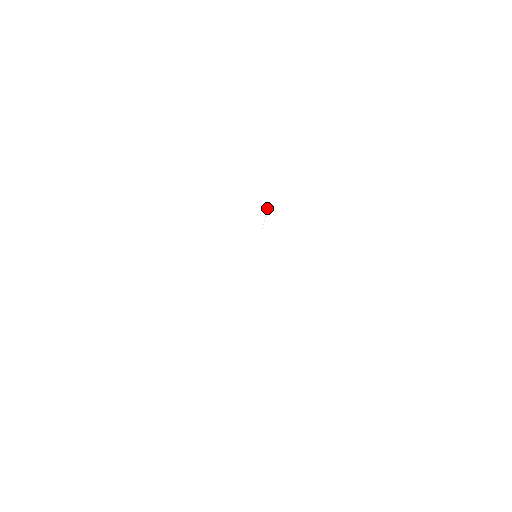
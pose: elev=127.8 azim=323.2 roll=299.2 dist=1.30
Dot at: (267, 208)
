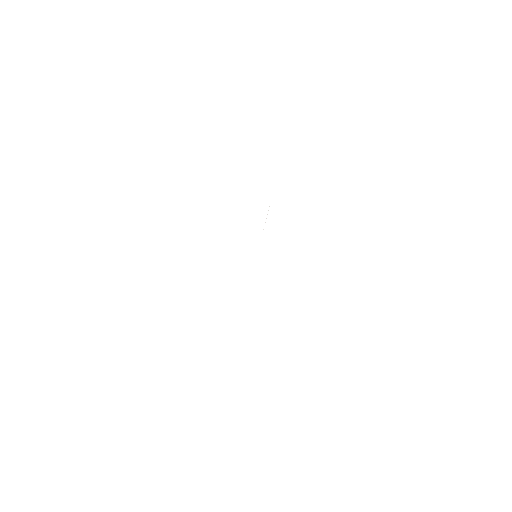
Dot at: occluded
